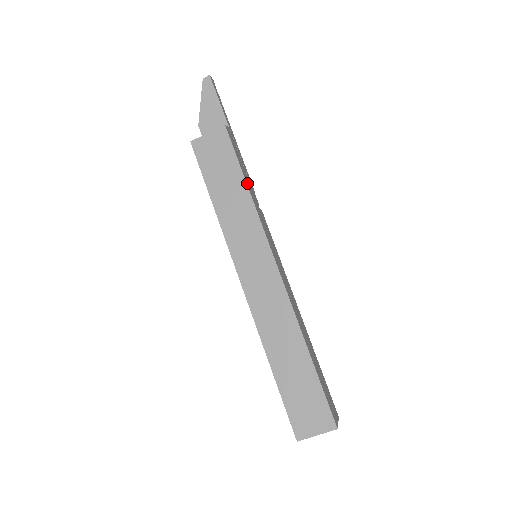
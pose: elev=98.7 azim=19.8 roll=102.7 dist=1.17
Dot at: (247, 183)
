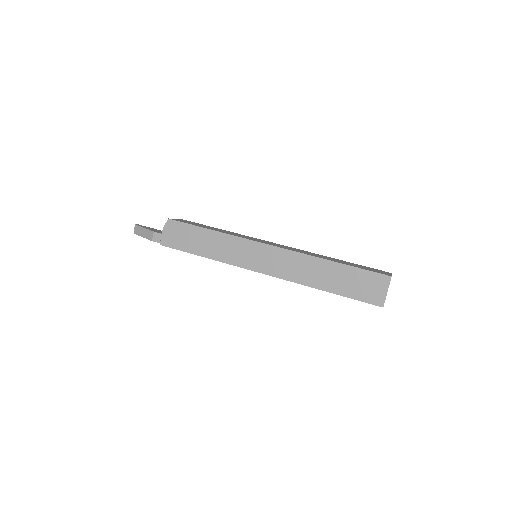
Dot at: occluded
